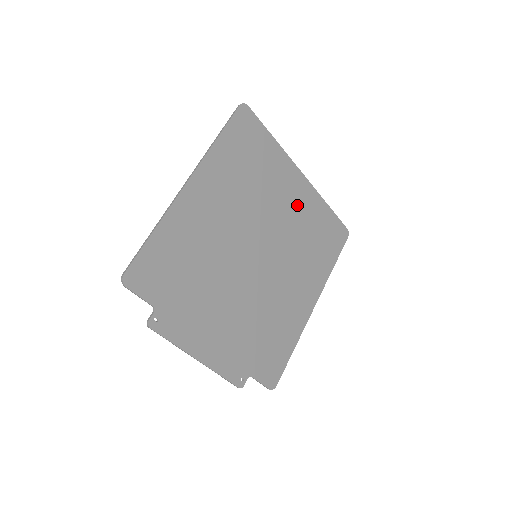
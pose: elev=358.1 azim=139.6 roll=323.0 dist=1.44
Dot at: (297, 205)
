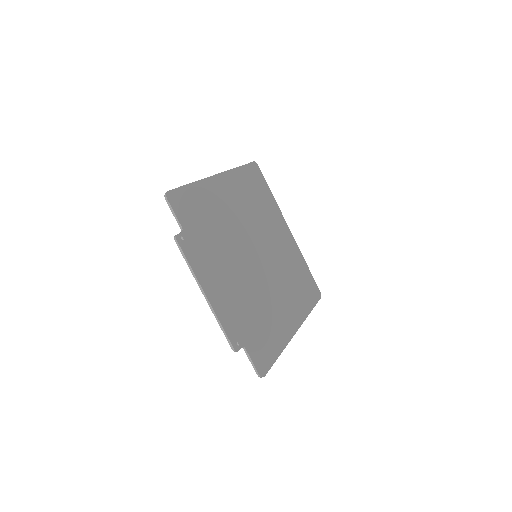
Dot at: (285, 246)
